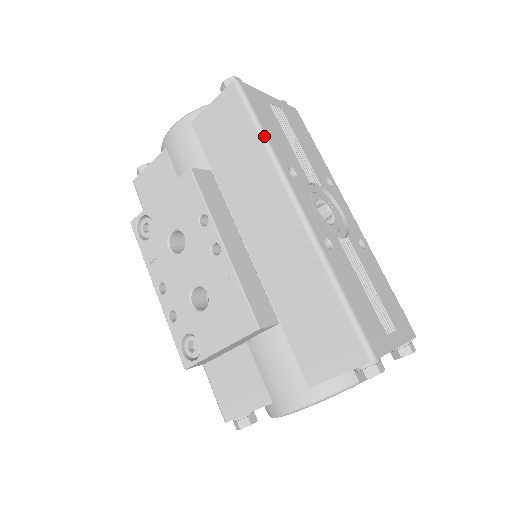
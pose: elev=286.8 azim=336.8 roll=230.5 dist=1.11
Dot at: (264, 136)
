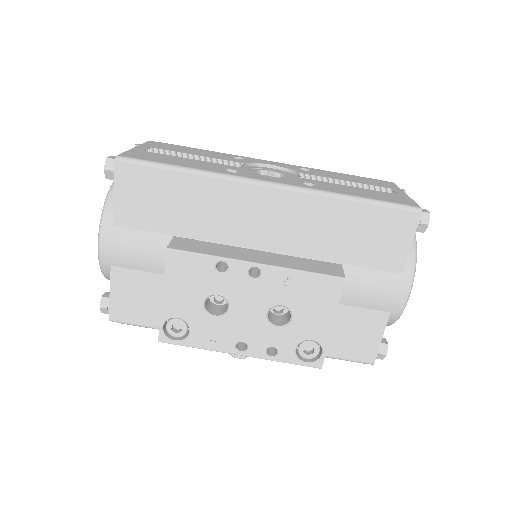
Dot at: (188, 169)
